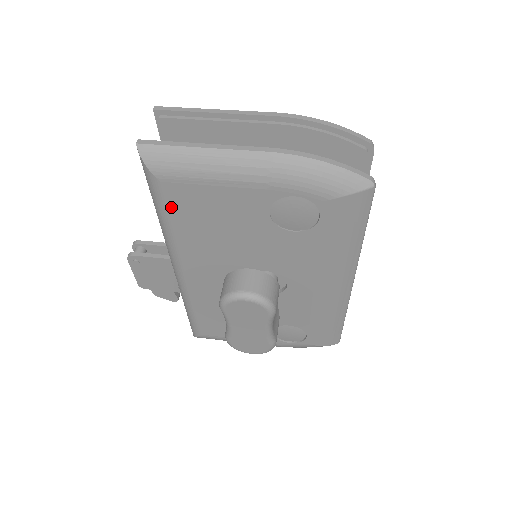
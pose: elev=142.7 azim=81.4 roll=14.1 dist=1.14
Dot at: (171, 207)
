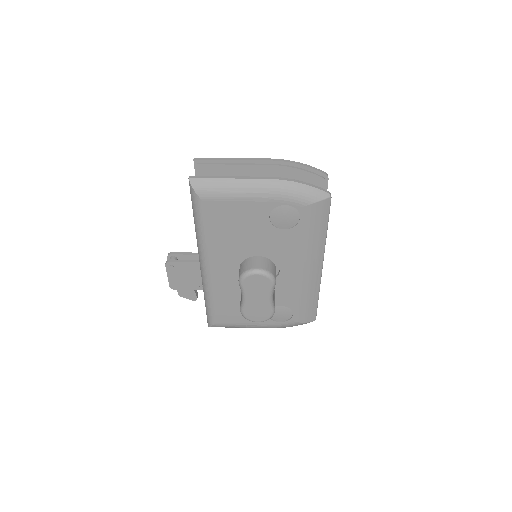
Dot at: (207, 218)
